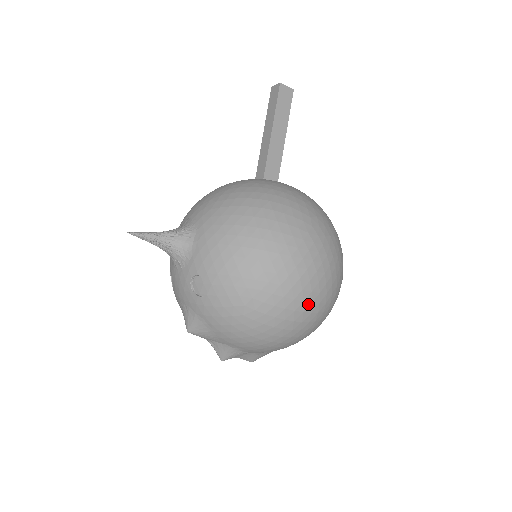
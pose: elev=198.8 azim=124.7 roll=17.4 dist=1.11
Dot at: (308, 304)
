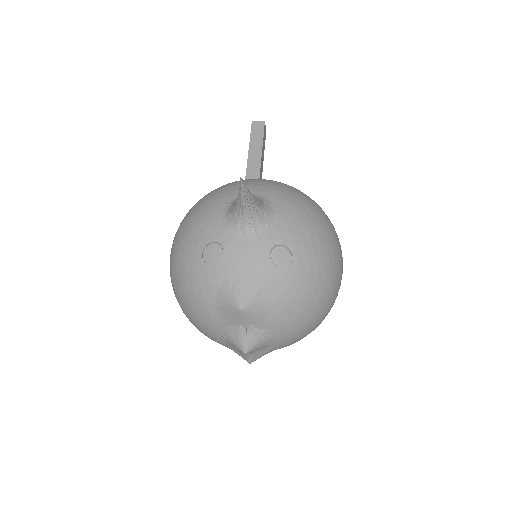
Dot at: occluded
